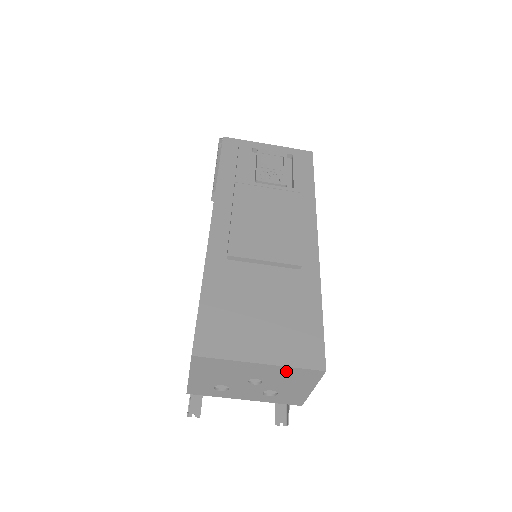
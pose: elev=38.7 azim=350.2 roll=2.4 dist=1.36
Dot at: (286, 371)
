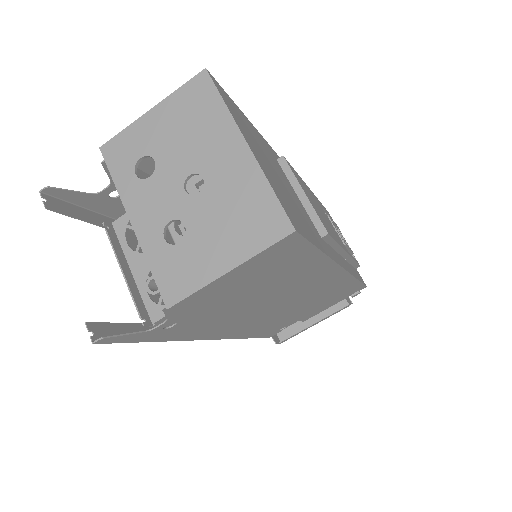
Dot at: (253, 188)
